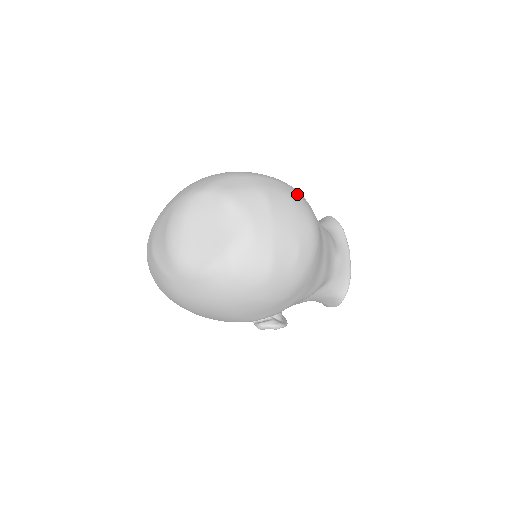
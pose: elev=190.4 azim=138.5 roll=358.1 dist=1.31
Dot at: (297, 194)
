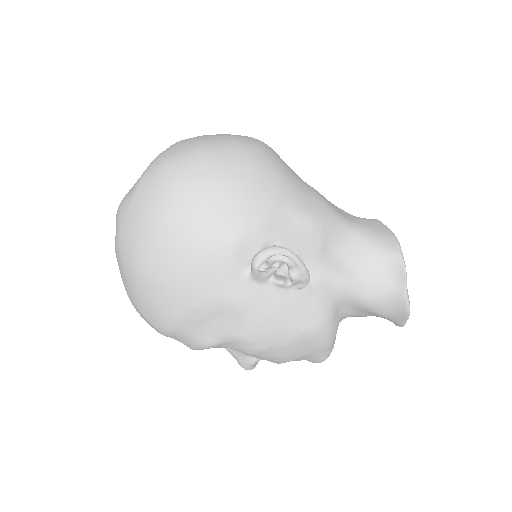
Dot at: occluded
